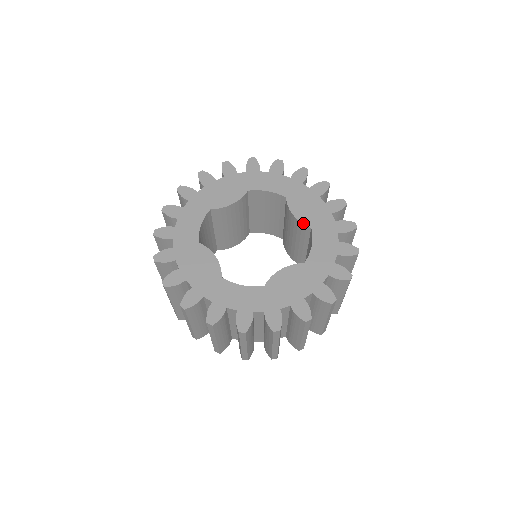
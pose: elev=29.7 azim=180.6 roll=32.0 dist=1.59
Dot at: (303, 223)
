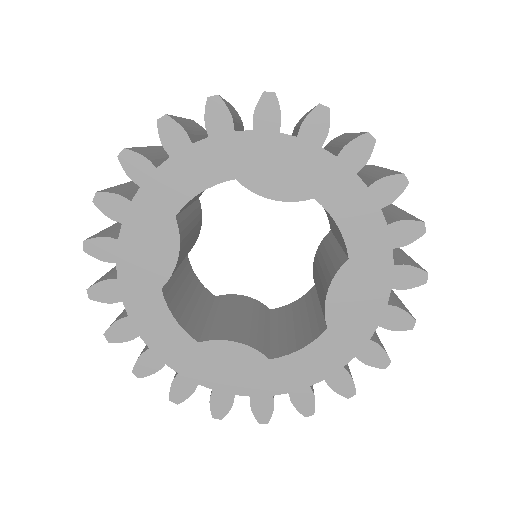
Dot at: (296, 201)
